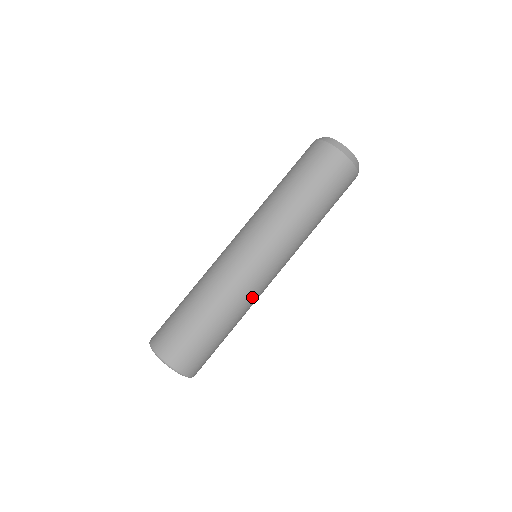
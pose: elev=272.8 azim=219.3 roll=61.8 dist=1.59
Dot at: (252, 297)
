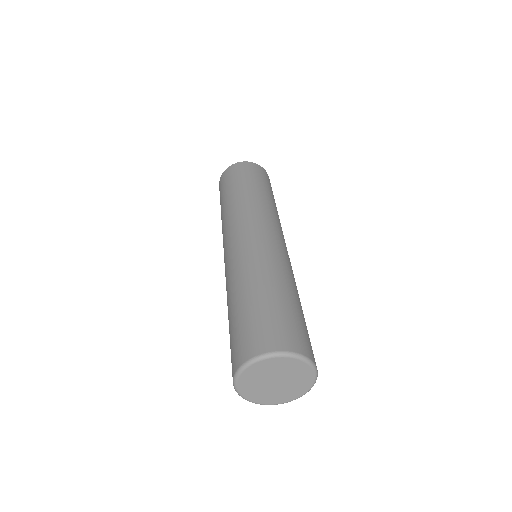
Dot at: occluded
